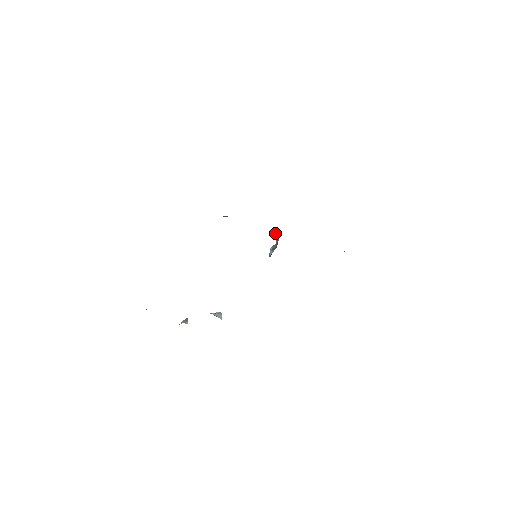
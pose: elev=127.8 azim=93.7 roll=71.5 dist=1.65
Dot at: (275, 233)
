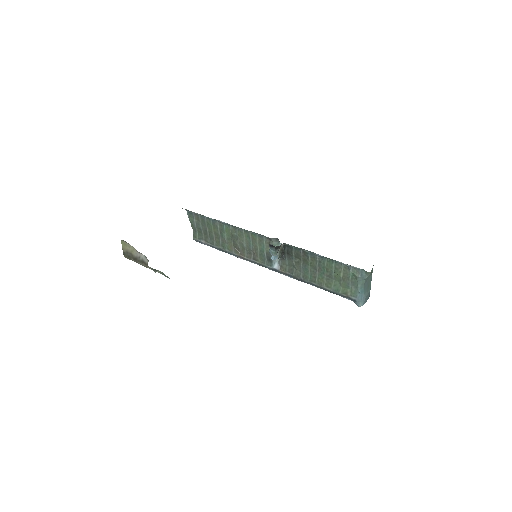
Dot at: occluded
